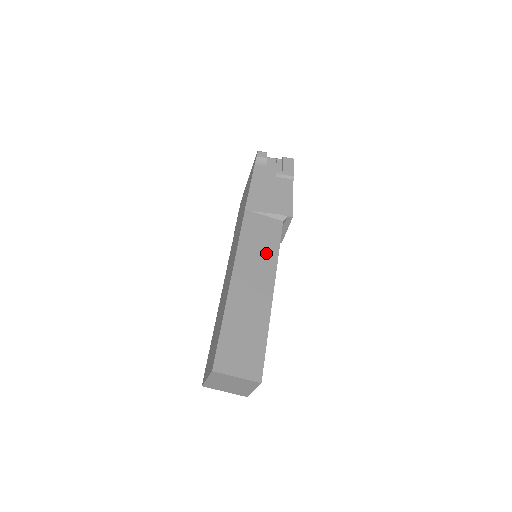
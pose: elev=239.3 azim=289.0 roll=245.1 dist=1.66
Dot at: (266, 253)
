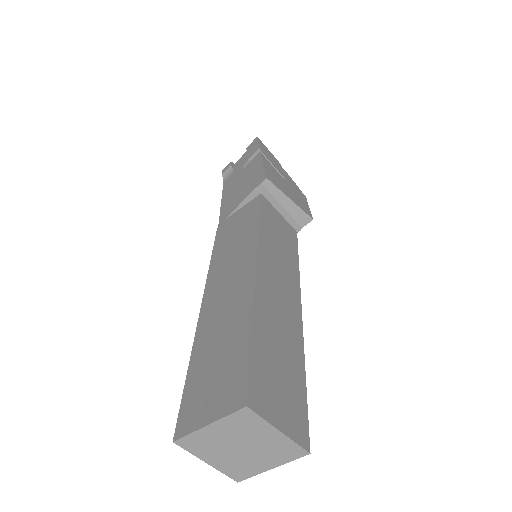
Dot at: (243, 239)
